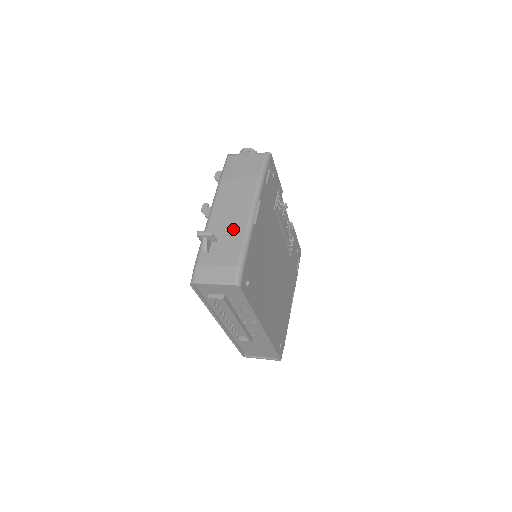
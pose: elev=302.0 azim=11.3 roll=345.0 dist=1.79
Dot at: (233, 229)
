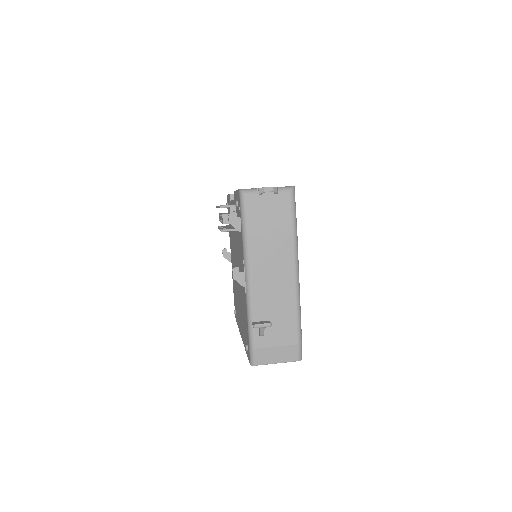
Dot at: (282, 303)
